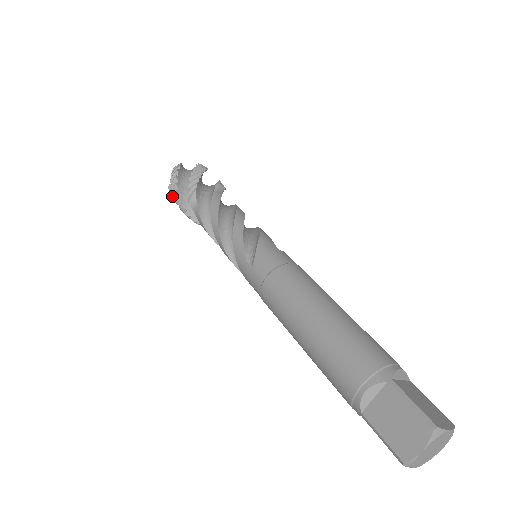
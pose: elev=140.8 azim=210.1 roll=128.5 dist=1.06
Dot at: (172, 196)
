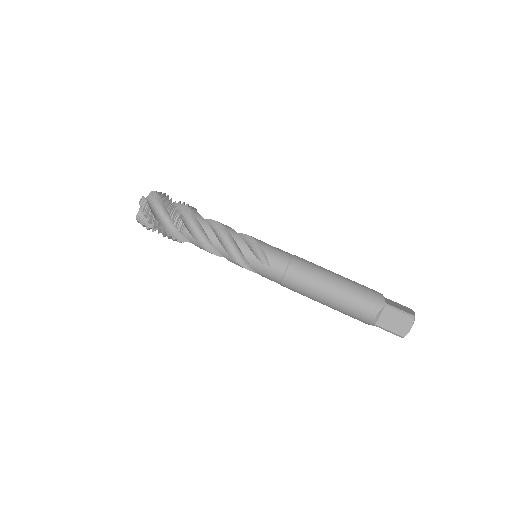
Dot at: (143, 225)
